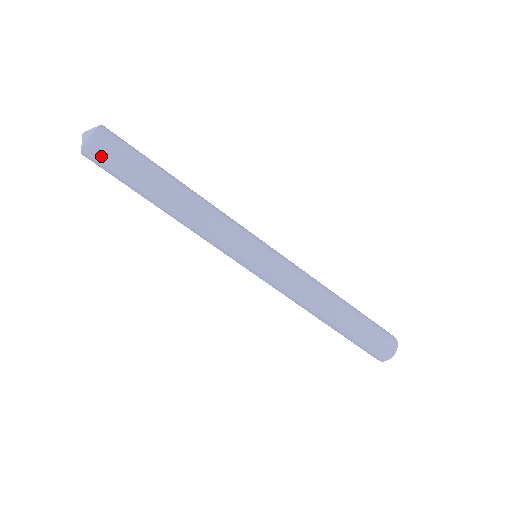
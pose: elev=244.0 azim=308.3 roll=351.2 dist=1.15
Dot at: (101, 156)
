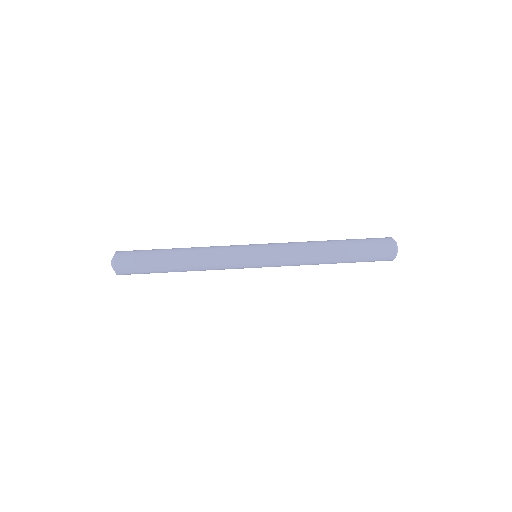
Dot at: (126, 261)
